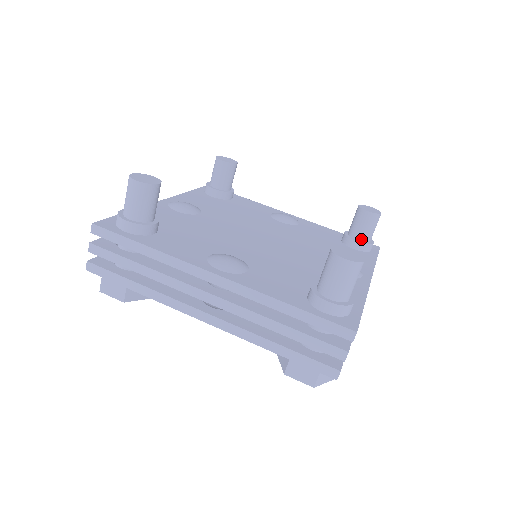
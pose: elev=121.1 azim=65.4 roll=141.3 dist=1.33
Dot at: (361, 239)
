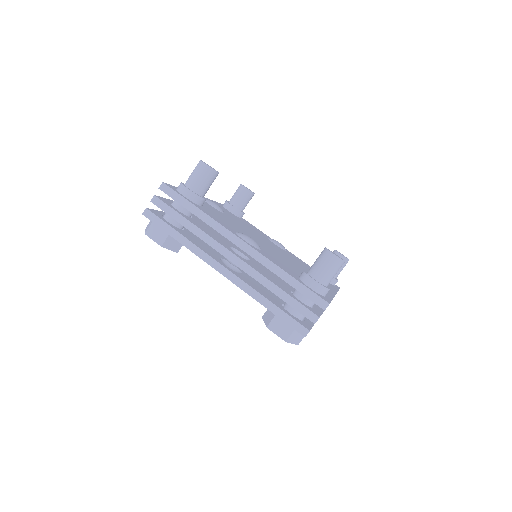
Dot at: occluded
